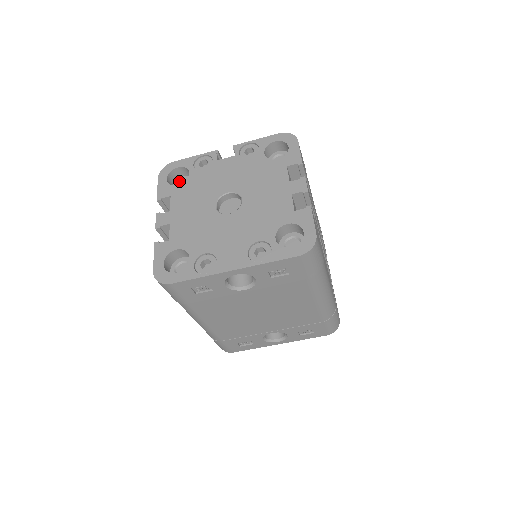
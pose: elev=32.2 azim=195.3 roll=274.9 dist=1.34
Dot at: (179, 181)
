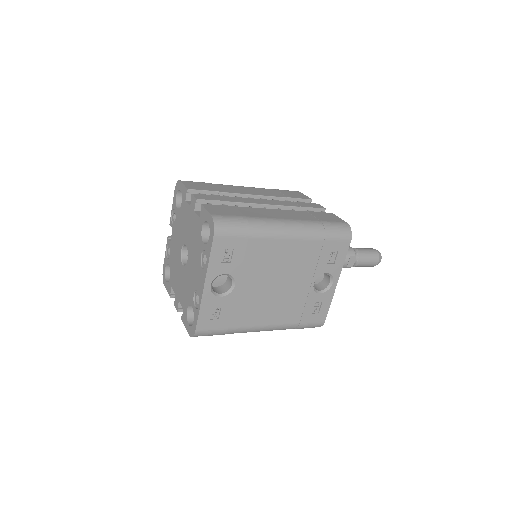
Dot at: occluded
